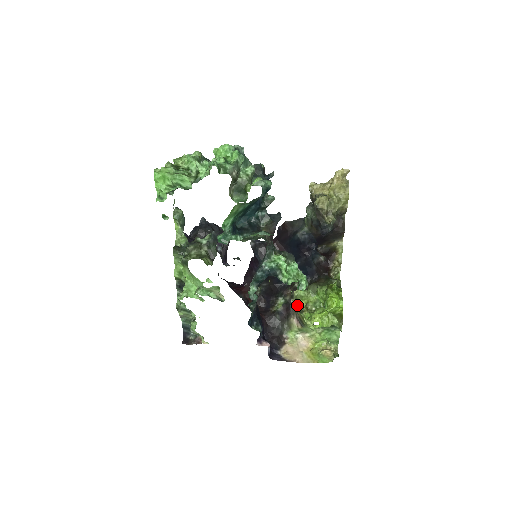
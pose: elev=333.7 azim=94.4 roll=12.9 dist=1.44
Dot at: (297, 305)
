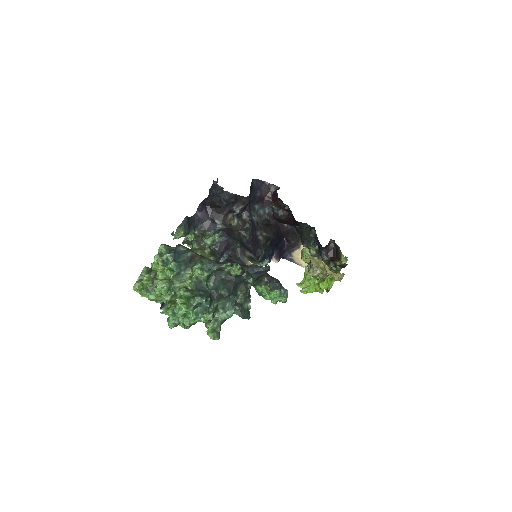
Dot at: (302, 259)
